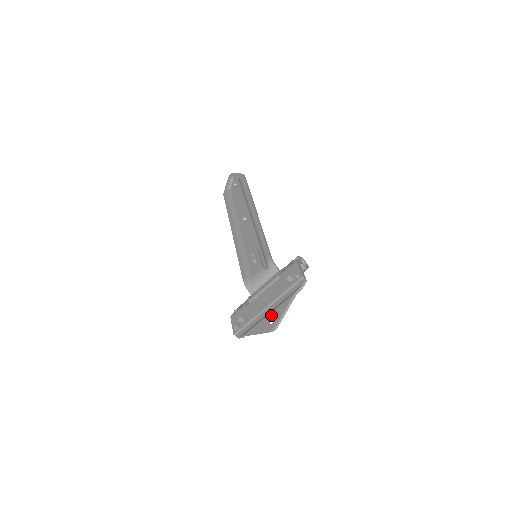
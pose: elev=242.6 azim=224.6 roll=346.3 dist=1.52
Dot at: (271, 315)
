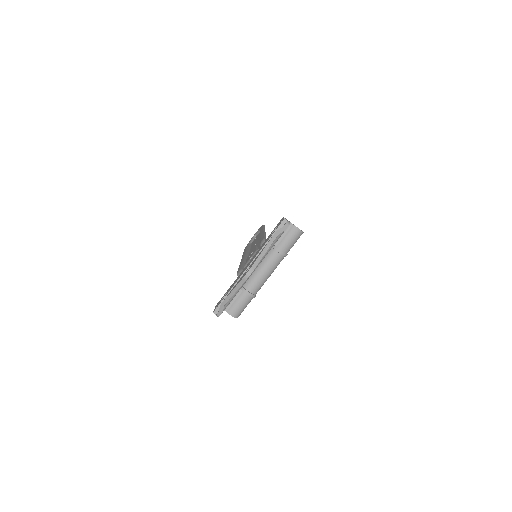
Dot at: (249, 266)
